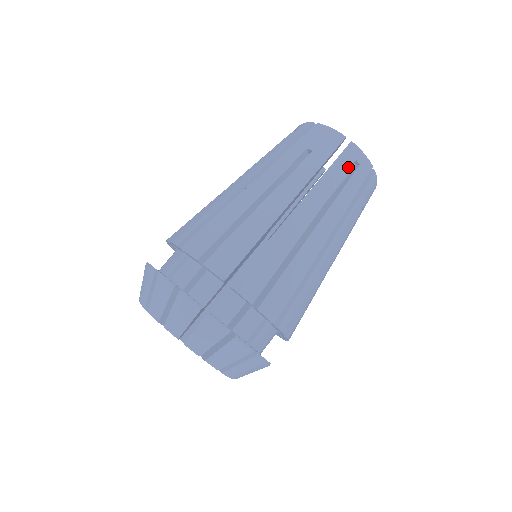
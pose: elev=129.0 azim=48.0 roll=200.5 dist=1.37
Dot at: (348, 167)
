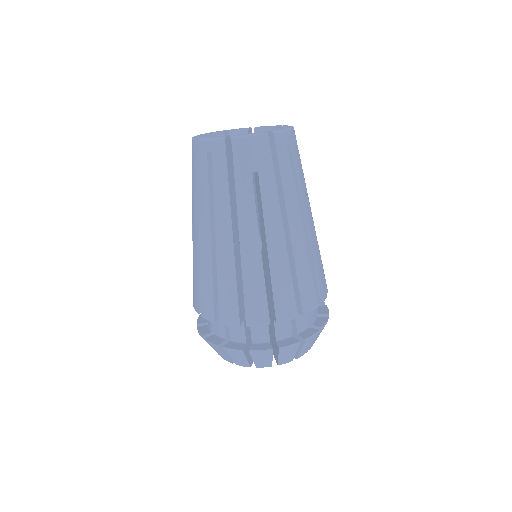
Dot at: (287, 156)
